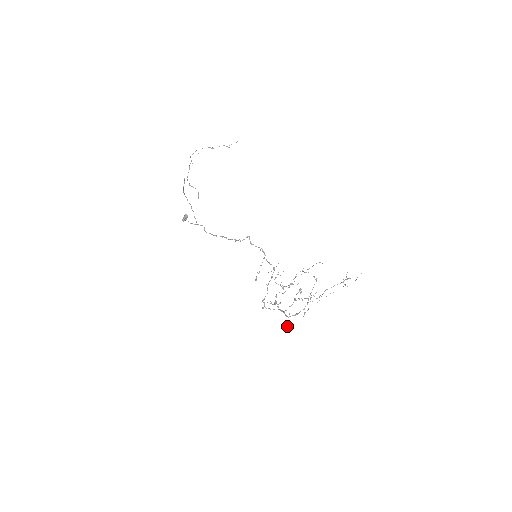
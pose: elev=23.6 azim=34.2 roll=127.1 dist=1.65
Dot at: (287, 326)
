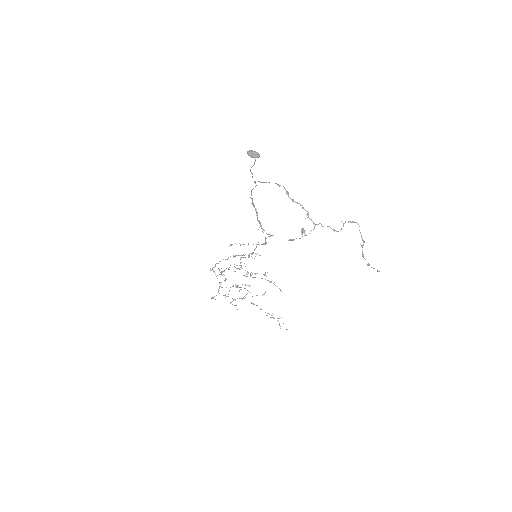
Dot at: occluded
